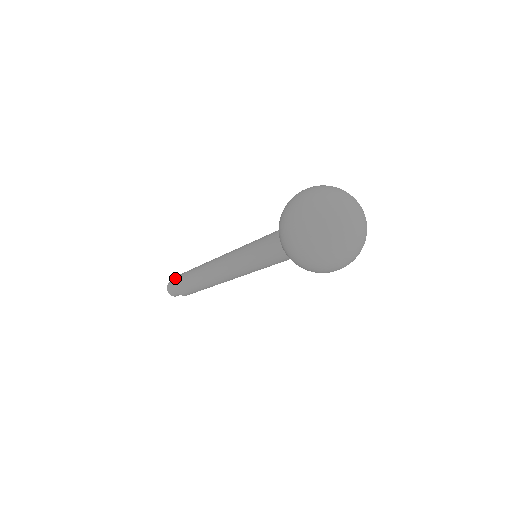
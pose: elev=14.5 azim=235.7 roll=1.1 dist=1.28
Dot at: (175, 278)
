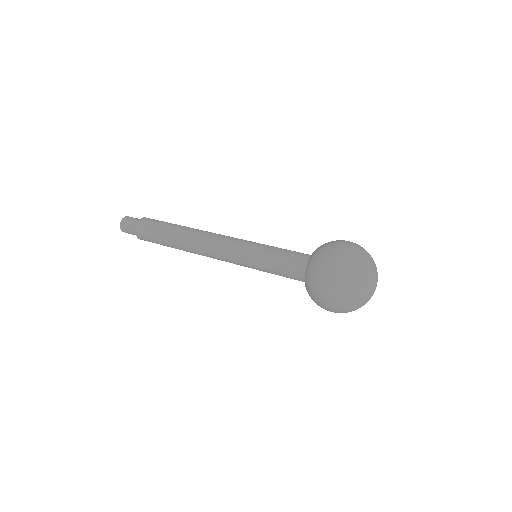
Dot at: (138, 221)
